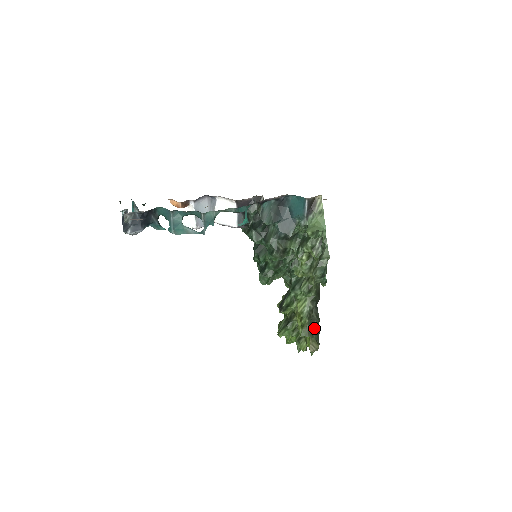
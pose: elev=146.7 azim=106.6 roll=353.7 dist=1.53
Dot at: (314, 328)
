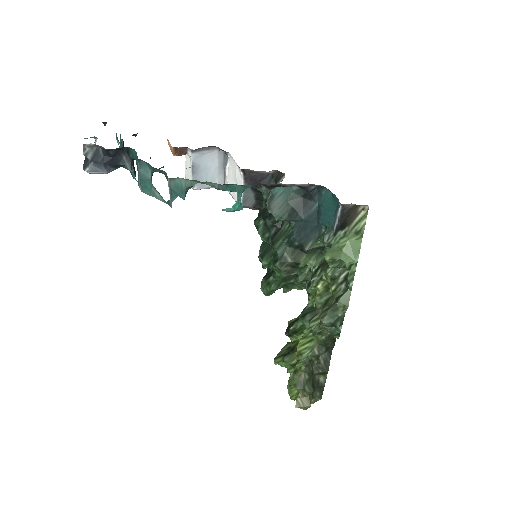
Dot at: (317, 377)
